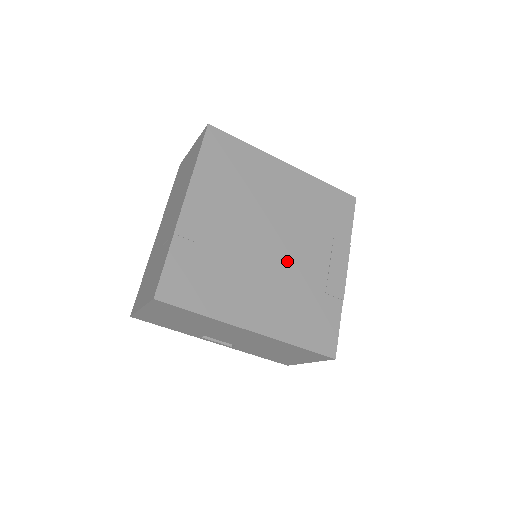
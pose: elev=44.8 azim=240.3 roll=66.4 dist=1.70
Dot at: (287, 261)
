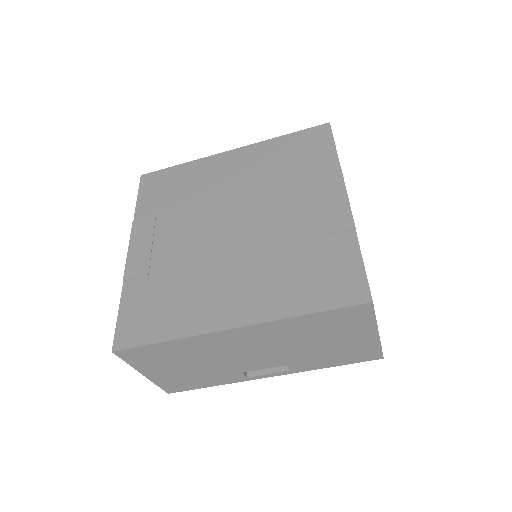
Dot at: (258, 233)
